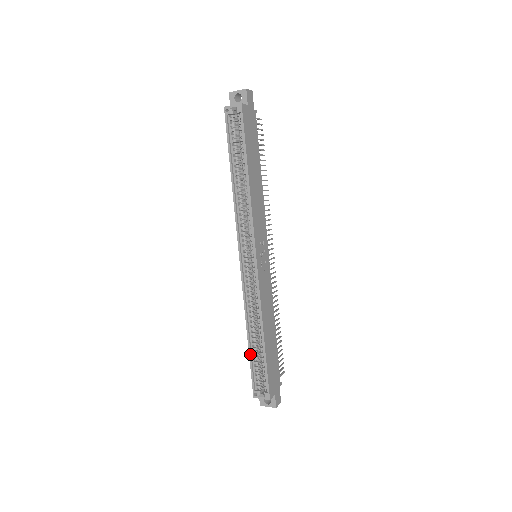
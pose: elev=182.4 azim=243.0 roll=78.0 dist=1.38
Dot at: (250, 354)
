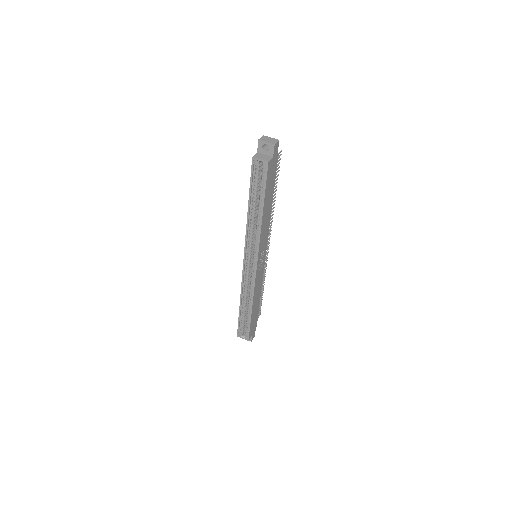
Dot at: (240, 315)
